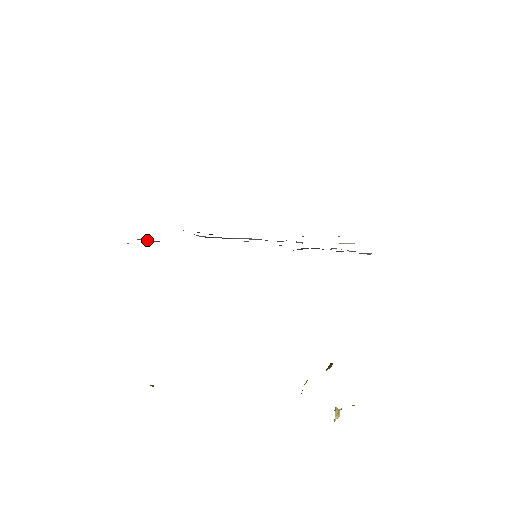
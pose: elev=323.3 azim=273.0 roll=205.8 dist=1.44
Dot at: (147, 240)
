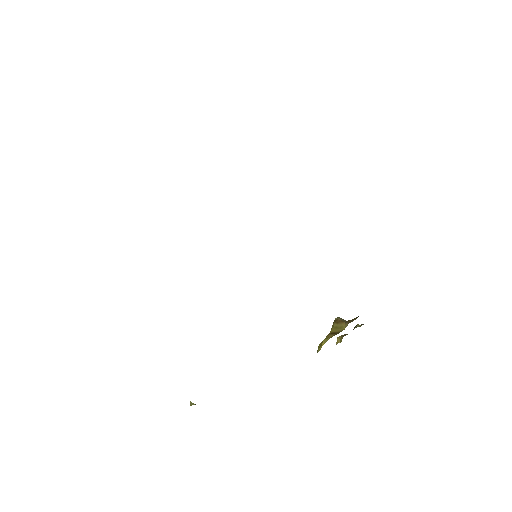
Dot at: occluded
